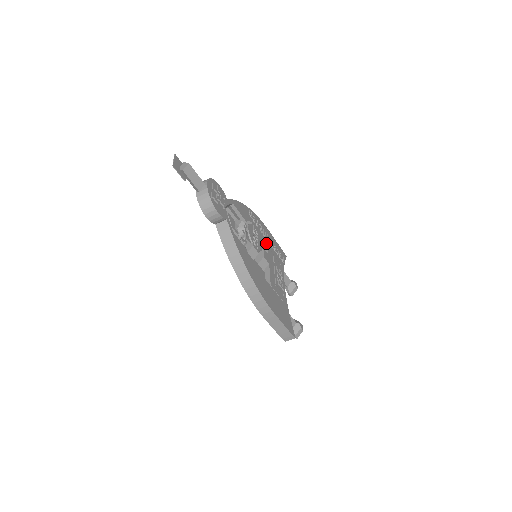
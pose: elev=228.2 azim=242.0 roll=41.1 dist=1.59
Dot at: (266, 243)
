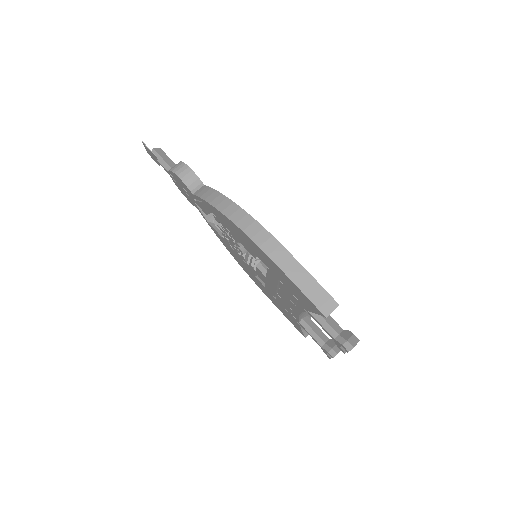
Dot at: occluded
